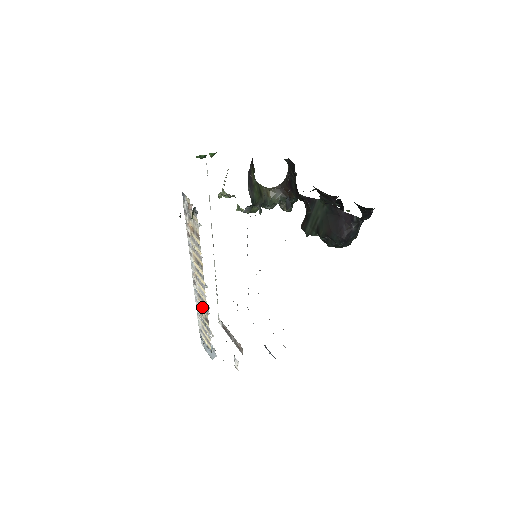
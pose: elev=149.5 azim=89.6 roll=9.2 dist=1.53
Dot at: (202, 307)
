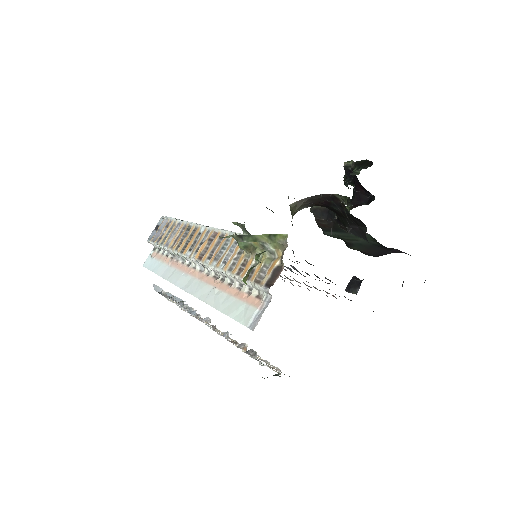
Dot at: occluded
